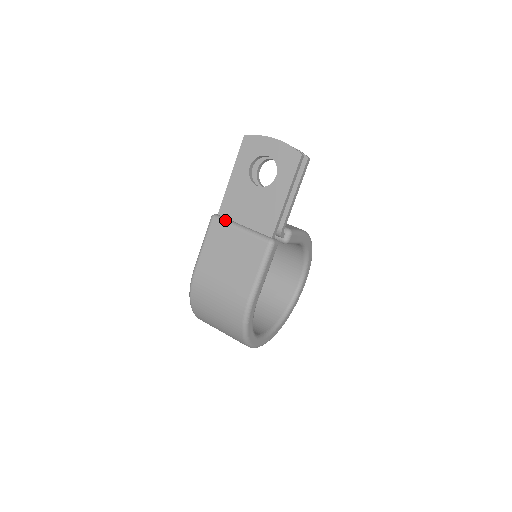
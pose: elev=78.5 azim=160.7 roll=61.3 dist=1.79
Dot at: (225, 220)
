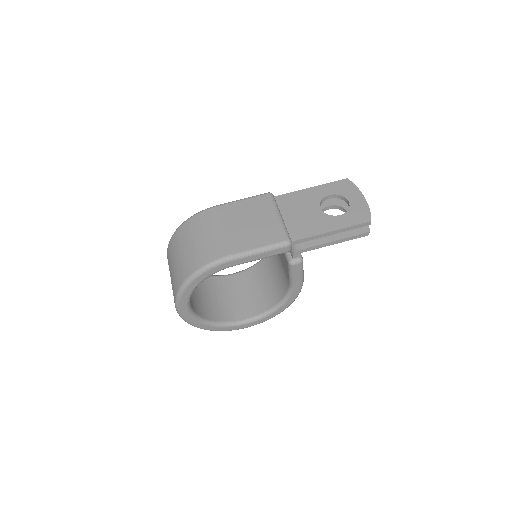
Dot at: (276, 202)
